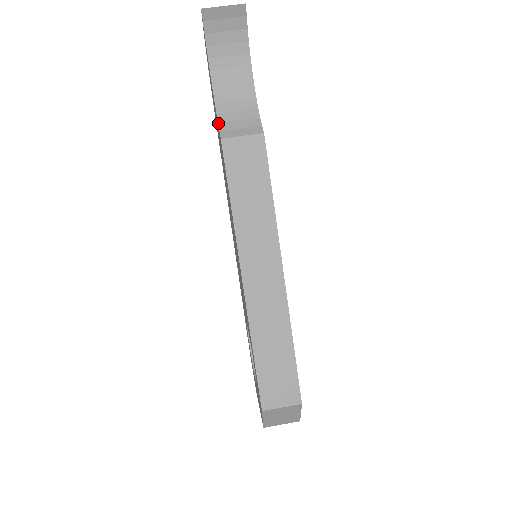
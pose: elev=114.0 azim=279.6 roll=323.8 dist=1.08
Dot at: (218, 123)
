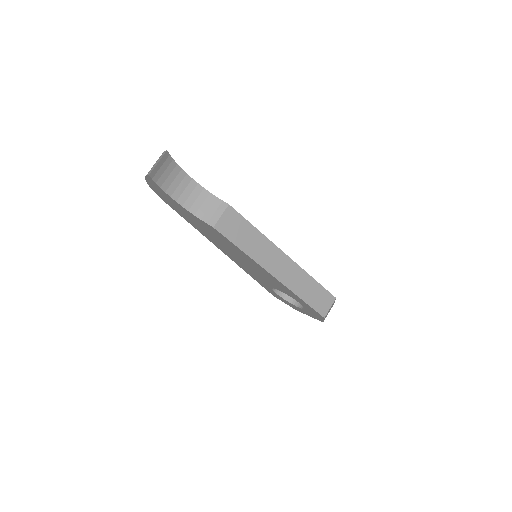
Dot at: (201, 220)
